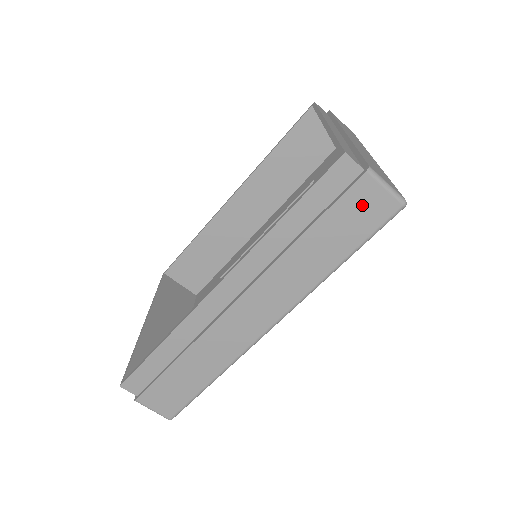
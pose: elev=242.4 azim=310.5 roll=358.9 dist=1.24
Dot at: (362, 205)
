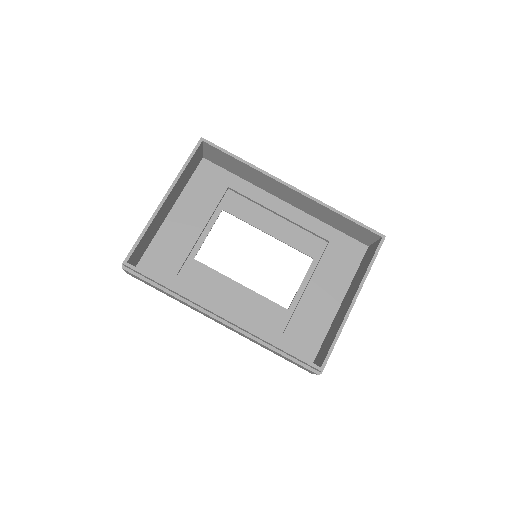
Dot at: (302, 367)
